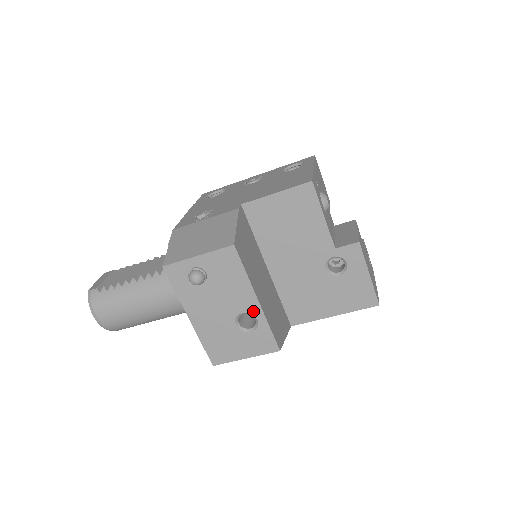
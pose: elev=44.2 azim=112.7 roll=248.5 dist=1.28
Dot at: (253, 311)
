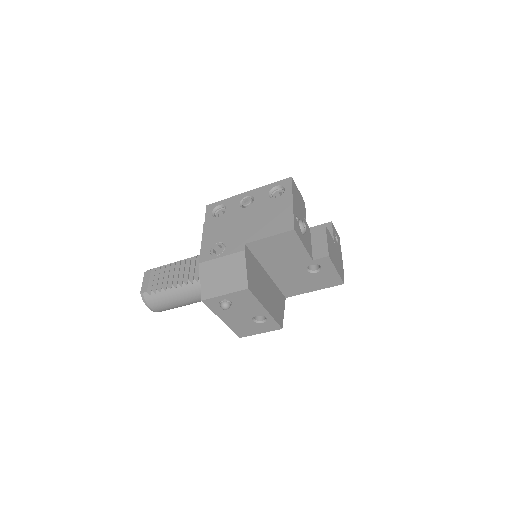
Dot at: (263, 314)
